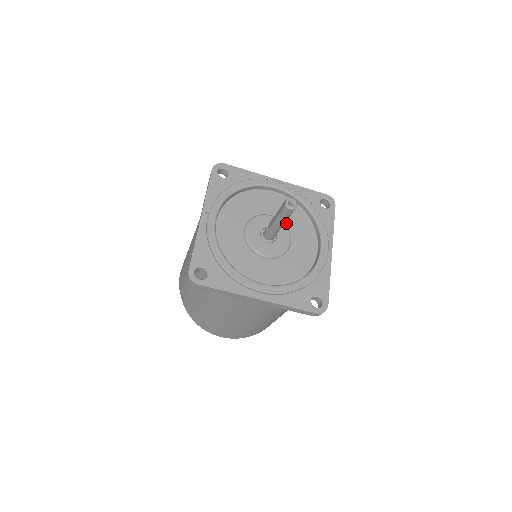
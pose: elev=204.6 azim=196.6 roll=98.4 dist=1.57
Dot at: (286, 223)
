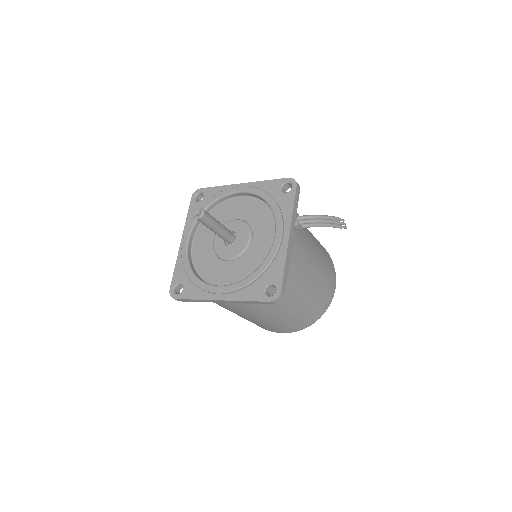
Dot at: (249, 222)
